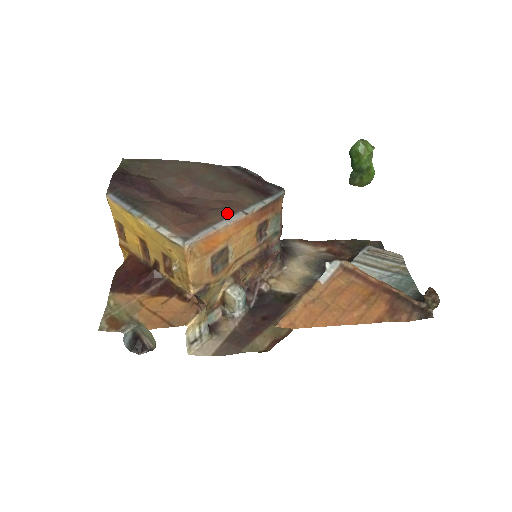
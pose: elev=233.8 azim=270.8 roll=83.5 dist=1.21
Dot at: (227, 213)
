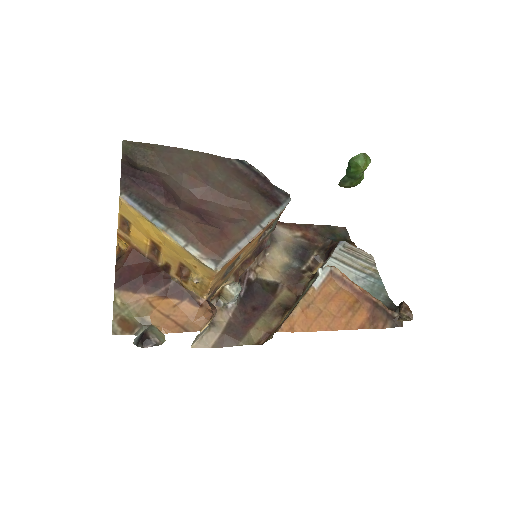
Dot at: (247, 228)
